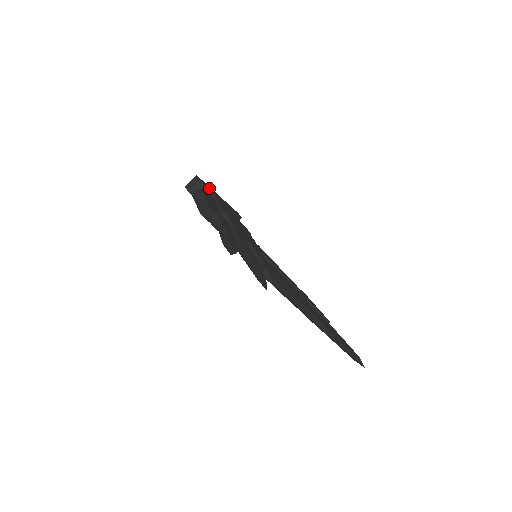
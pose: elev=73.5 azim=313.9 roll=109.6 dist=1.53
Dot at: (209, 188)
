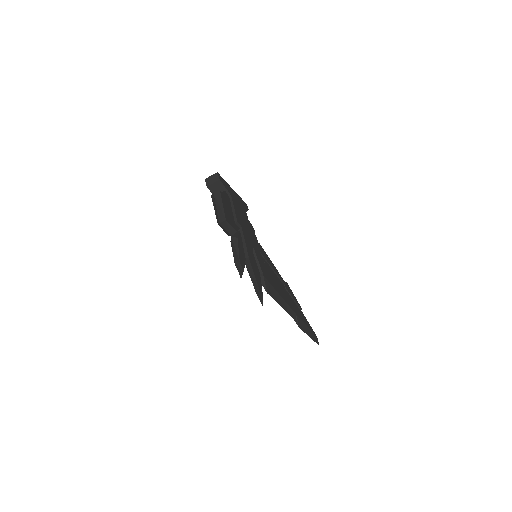
Dot at: (226, 186)
